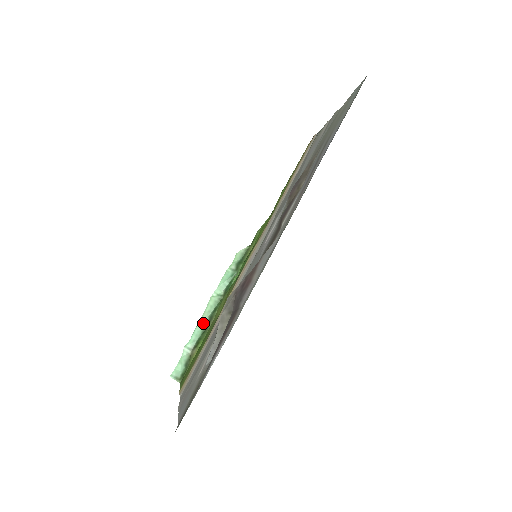
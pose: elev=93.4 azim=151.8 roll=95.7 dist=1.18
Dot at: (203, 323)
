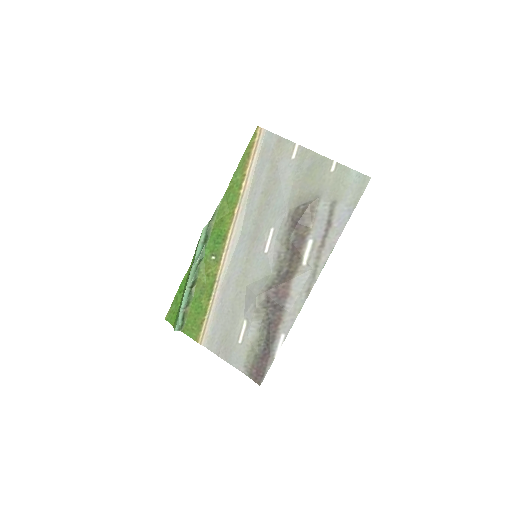
Dot at: (189, 288)
